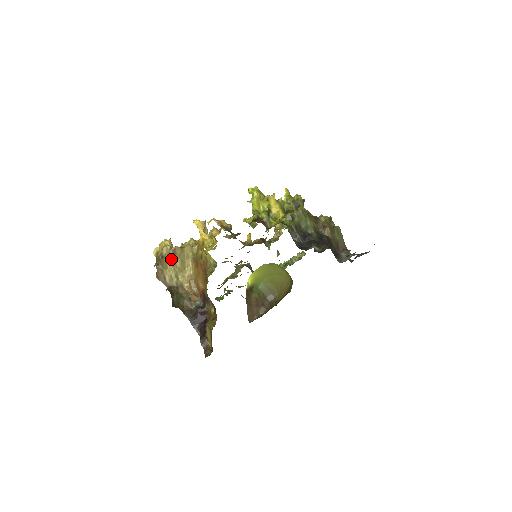
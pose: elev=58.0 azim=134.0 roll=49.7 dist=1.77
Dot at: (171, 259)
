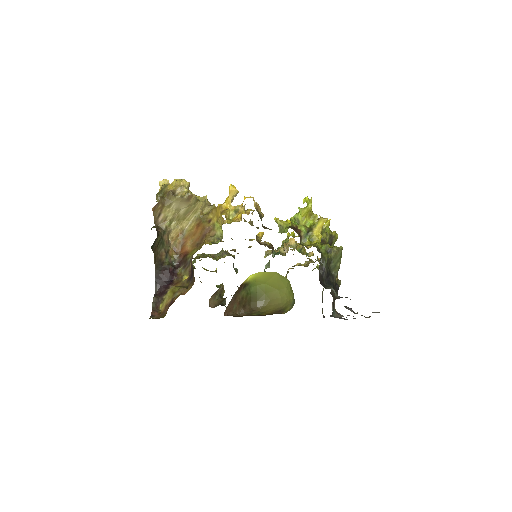
Dot at: (180, 202)
